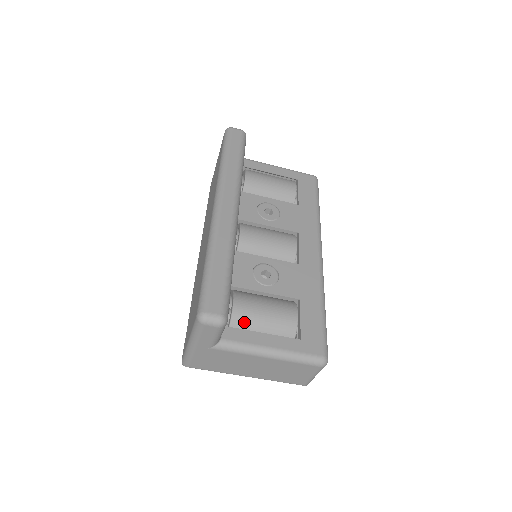
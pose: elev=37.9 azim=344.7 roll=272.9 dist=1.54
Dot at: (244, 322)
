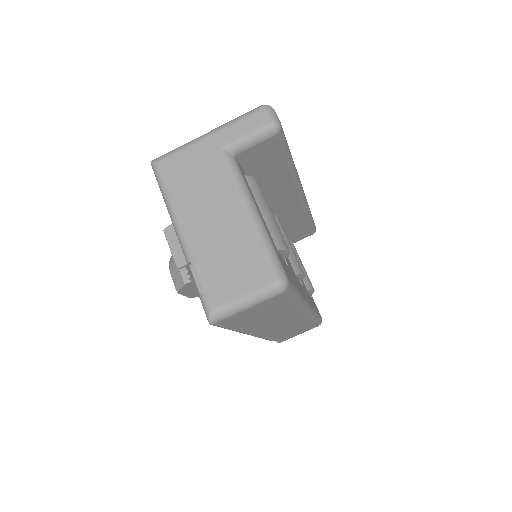
Dot at: (253, 189)
